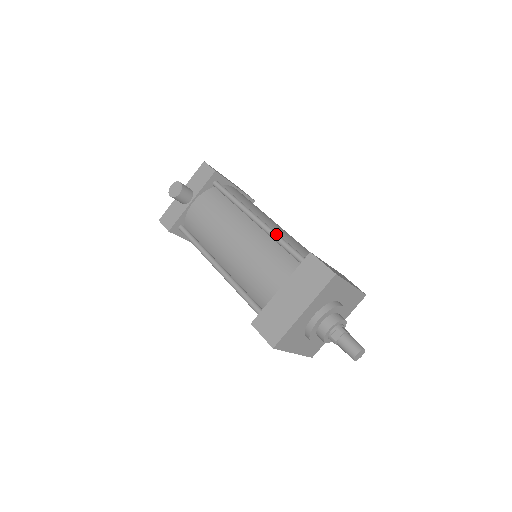
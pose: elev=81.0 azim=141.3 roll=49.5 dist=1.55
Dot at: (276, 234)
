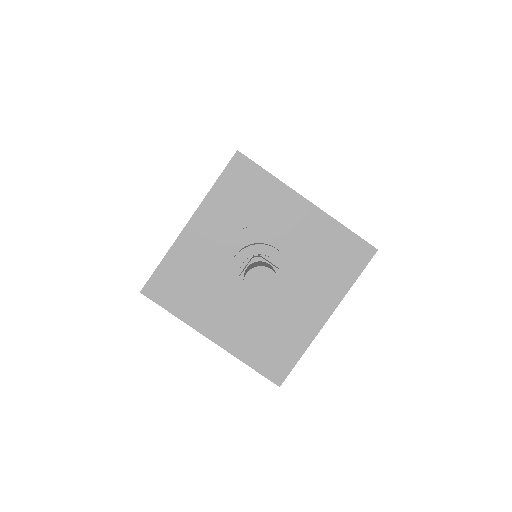
Dot at: occluded
